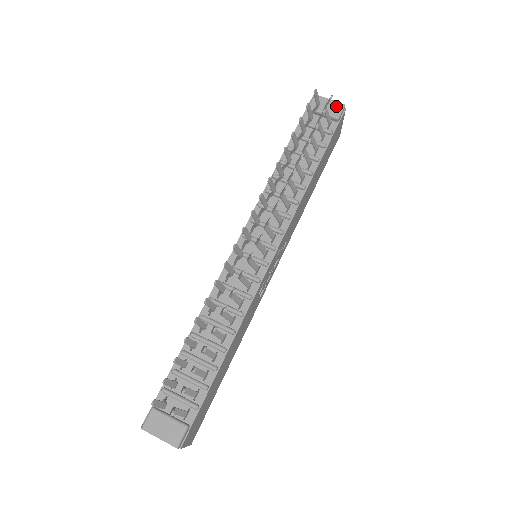
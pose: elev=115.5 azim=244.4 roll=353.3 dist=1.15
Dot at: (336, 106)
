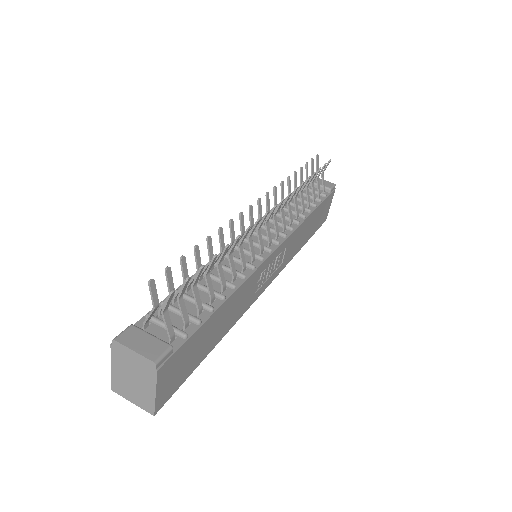
Dot at: (329, 183)
